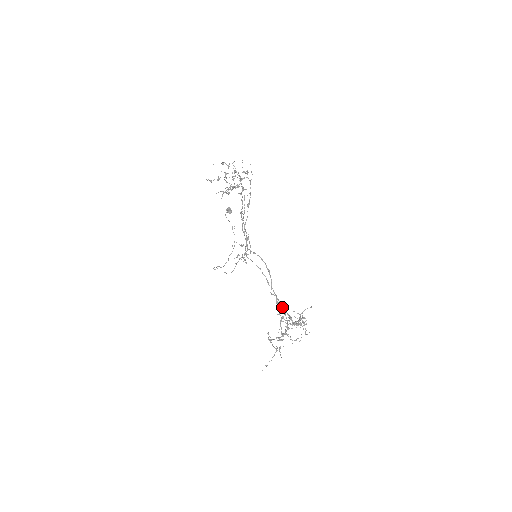
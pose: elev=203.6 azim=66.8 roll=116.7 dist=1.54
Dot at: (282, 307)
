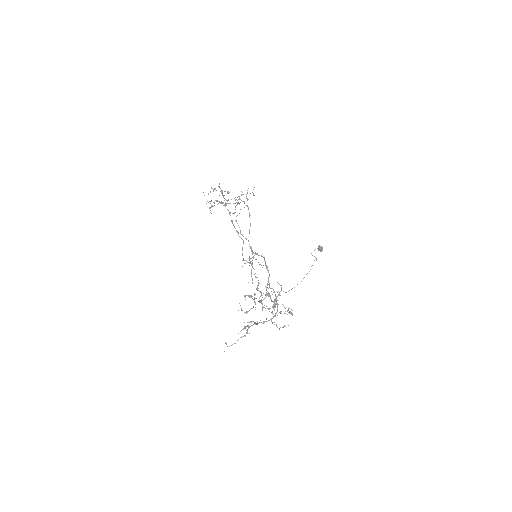
Dot at: (260, 292)
